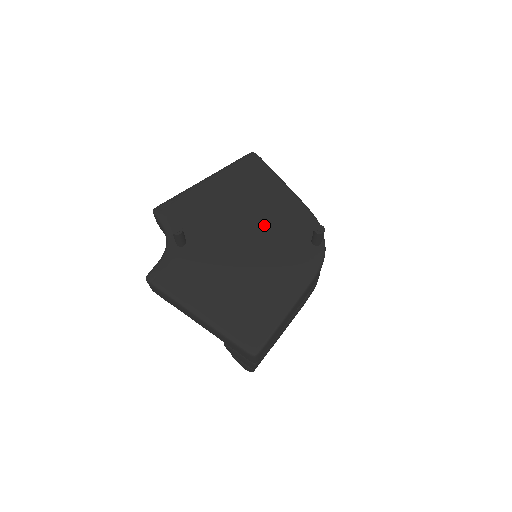
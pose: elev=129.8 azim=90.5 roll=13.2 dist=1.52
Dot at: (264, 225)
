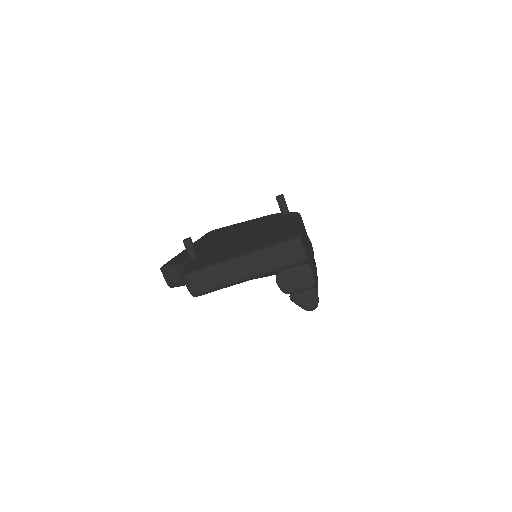
Dot at: (245, 229)
